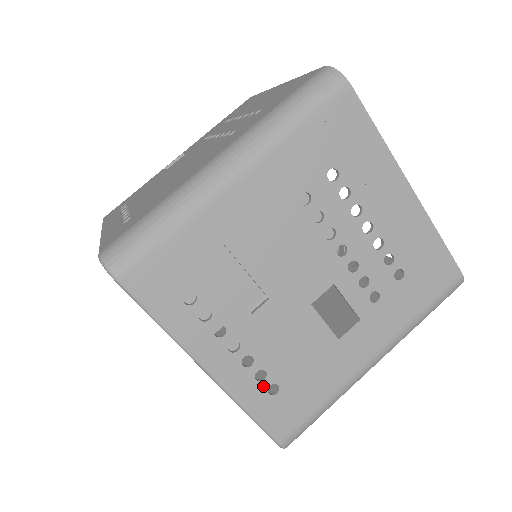
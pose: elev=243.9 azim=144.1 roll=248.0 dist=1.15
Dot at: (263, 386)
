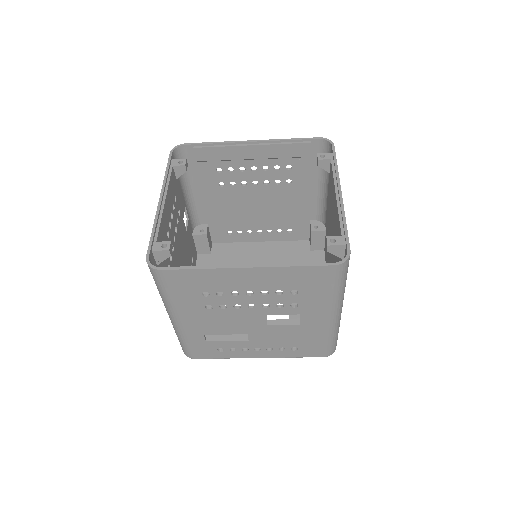
Dot at: (288, 350)
